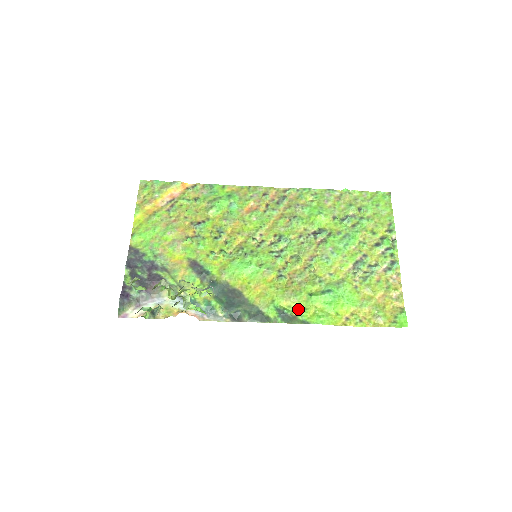
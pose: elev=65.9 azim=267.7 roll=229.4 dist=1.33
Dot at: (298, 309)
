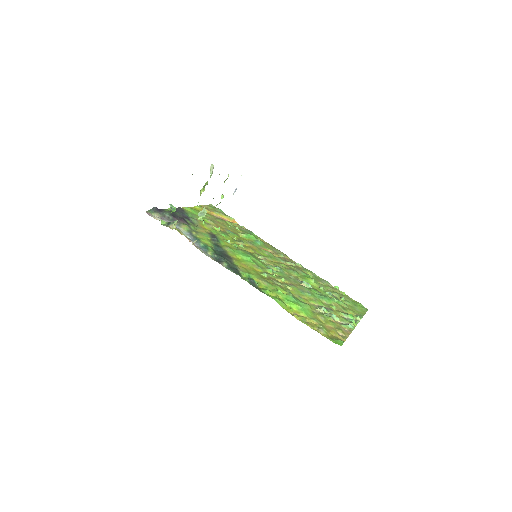
Dot at: (264, 288)
